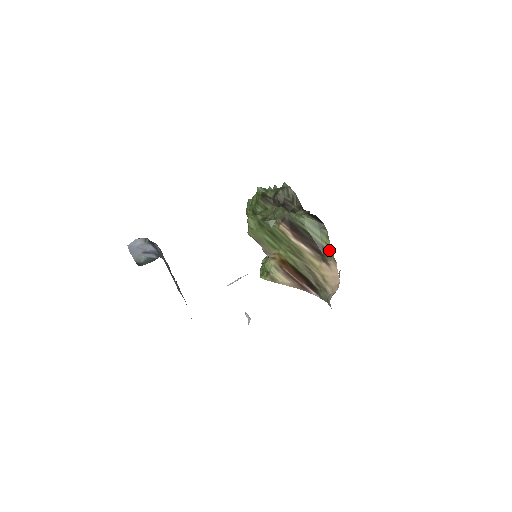
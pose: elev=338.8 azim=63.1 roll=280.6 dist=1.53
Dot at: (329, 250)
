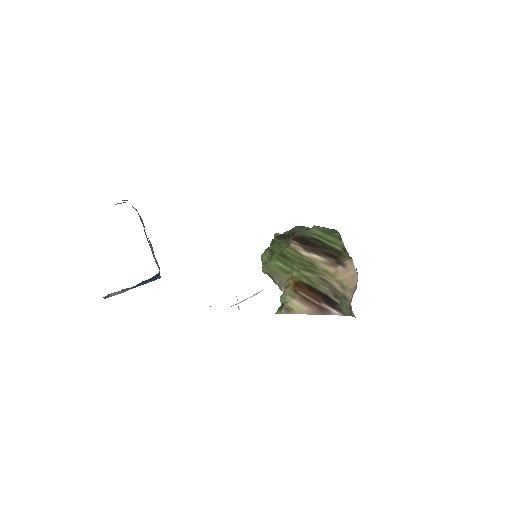
Dot at: (343, 251)
